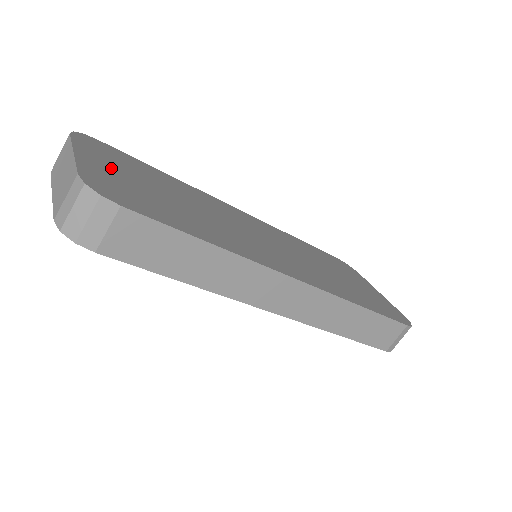
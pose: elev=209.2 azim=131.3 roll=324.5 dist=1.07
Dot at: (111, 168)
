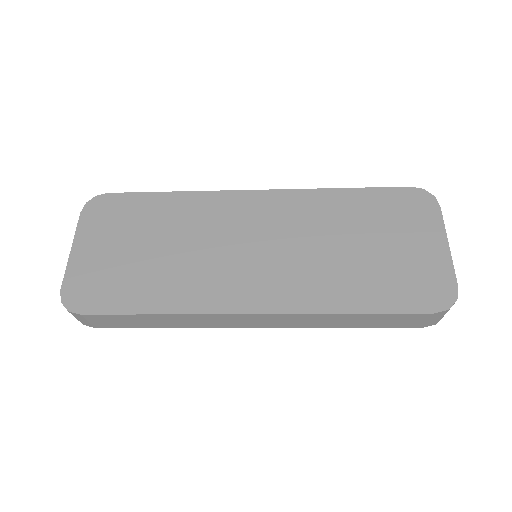
Dot at: (99, 247)
